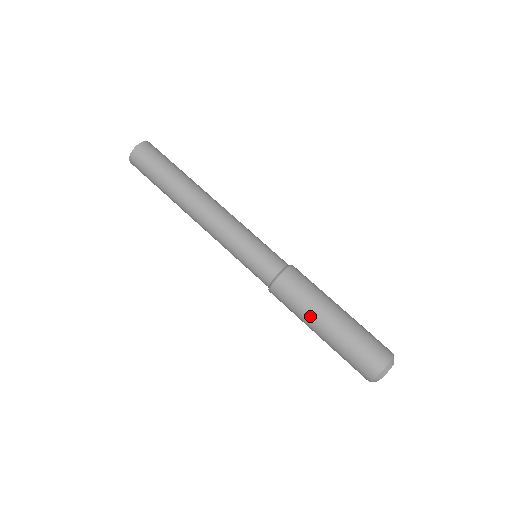
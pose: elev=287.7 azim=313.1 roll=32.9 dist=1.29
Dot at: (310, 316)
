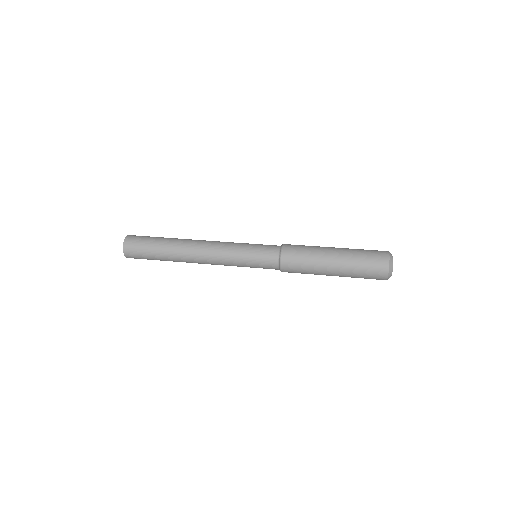
Dot at: (319, 265)
